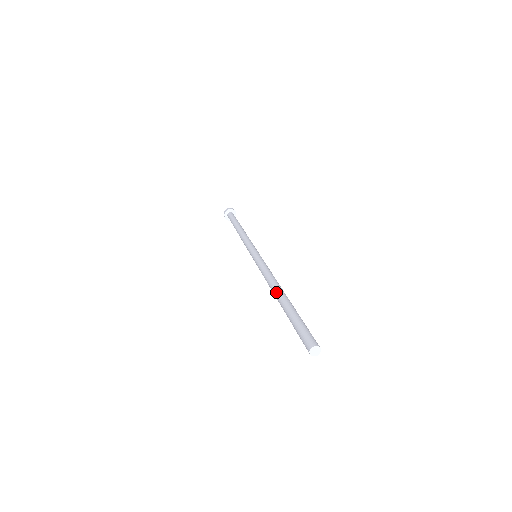
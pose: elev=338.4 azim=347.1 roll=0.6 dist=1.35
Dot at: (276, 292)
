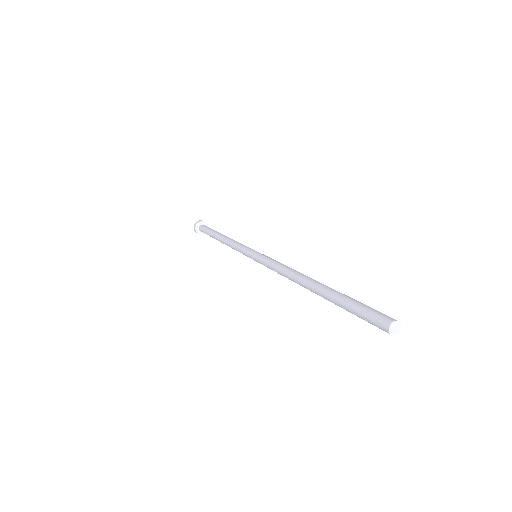
Dot at: (310, 278)
